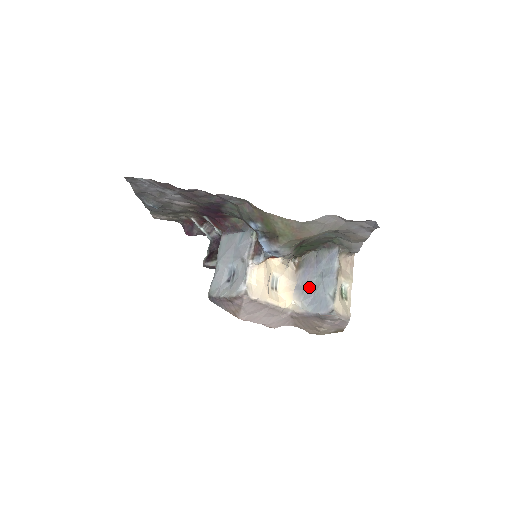
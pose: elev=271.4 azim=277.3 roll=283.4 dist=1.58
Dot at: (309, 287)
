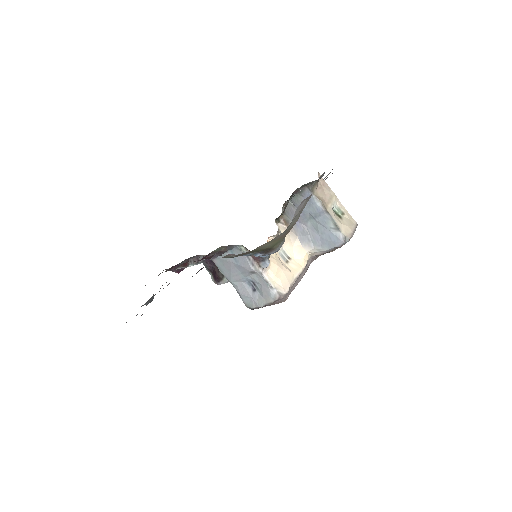
Dot at: (310, 232)
